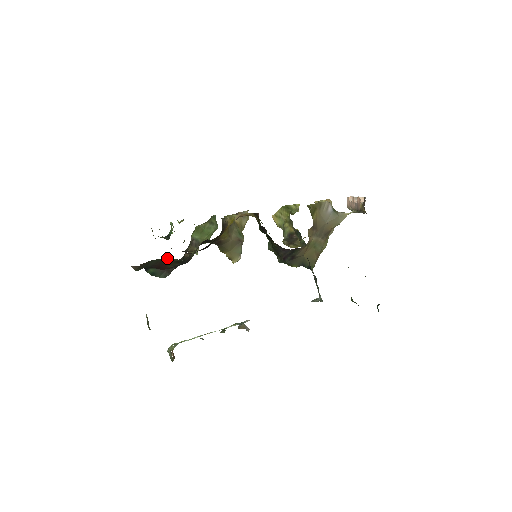
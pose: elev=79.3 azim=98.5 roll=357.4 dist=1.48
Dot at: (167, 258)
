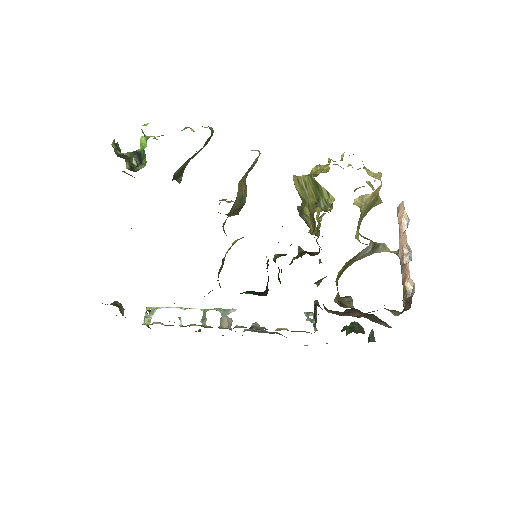
Dot at: occluded
